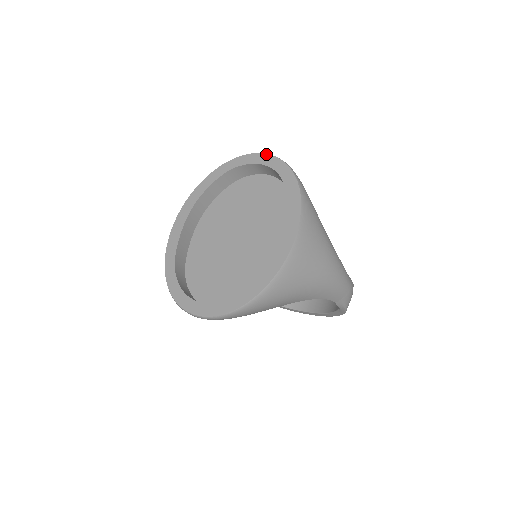
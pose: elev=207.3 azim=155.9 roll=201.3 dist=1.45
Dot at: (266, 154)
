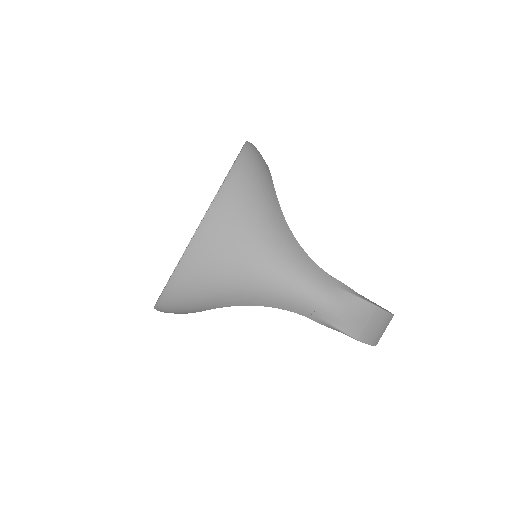
Dot at: occluded
